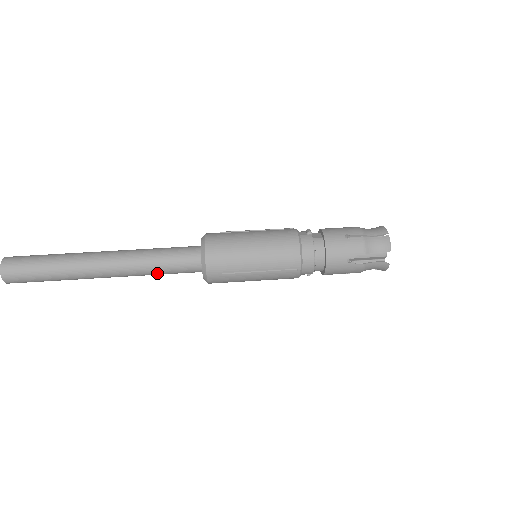
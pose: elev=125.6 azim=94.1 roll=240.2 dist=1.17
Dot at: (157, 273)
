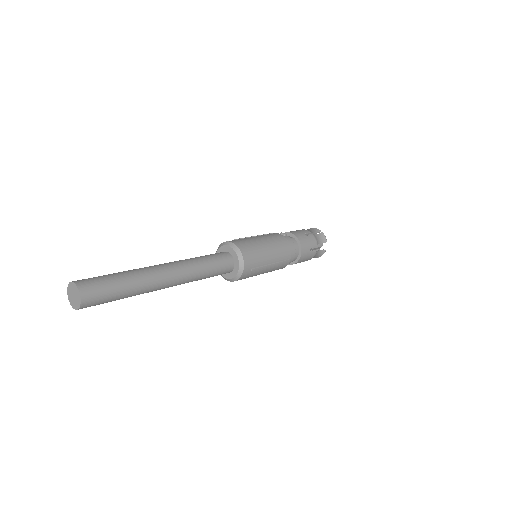
Dot at: (204, 277)
